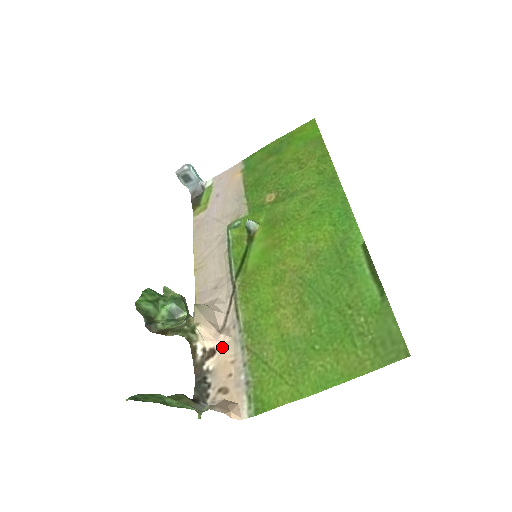
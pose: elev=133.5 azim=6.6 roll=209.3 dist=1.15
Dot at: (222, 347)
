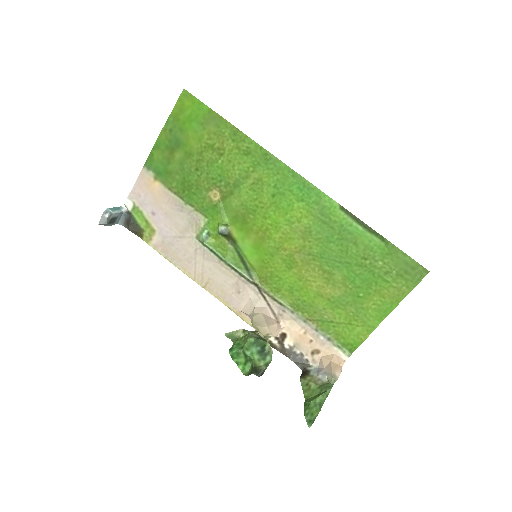
Dot at: (288, 329)
